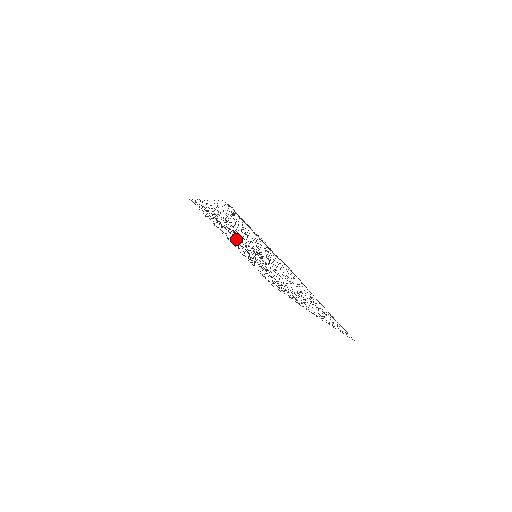
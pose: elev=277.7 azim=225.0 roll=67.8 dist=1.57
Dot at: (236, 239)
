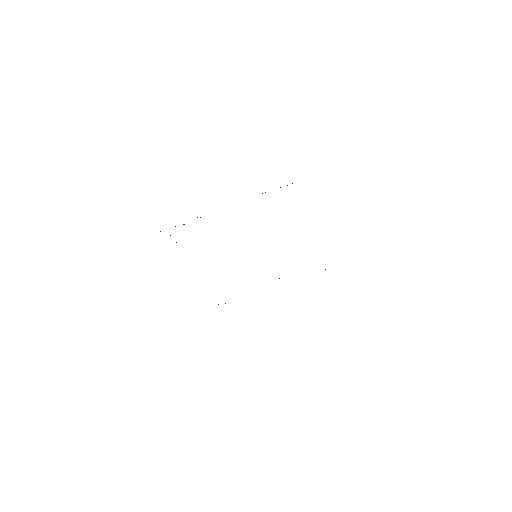
Dot at: occluded
